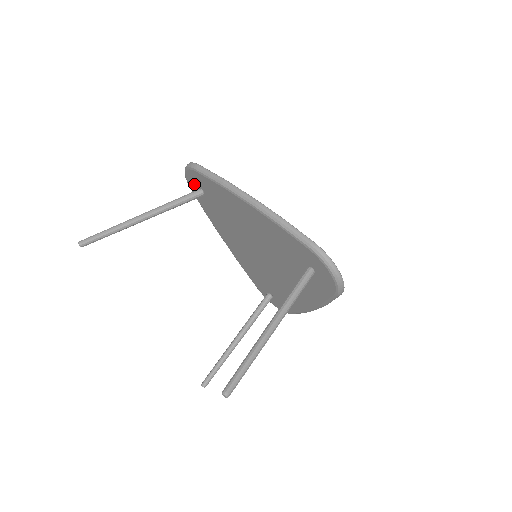
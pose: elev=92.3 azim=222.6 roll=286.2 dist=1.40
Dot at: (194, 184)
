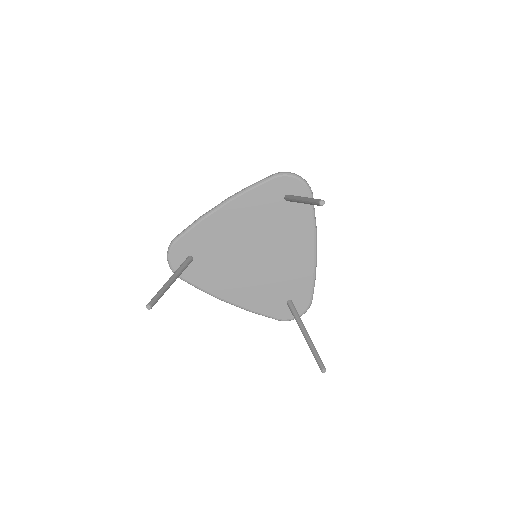
Dot at: (181, 263)
